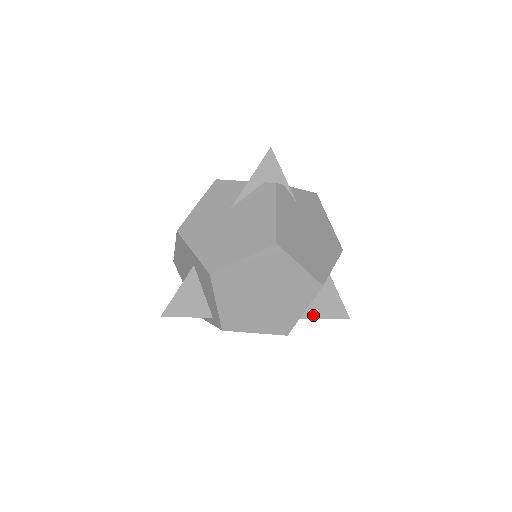
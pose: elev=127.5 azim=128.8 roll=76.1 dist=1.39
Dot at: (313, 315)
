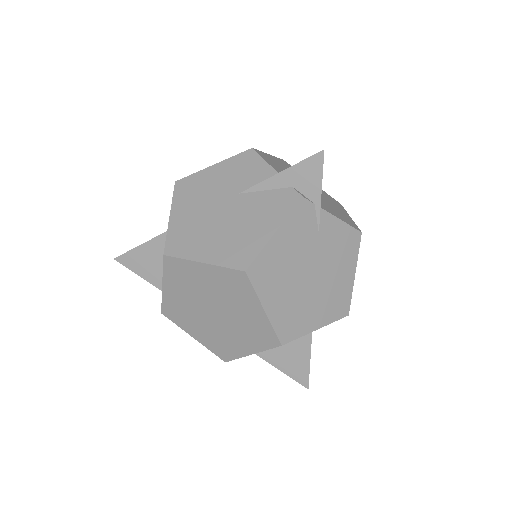
Dot at: (270, 359)
